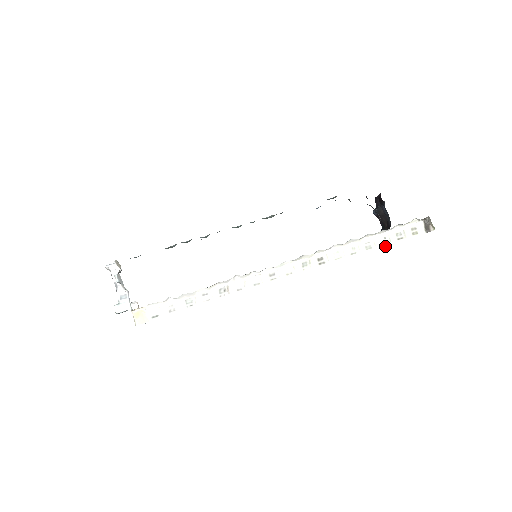
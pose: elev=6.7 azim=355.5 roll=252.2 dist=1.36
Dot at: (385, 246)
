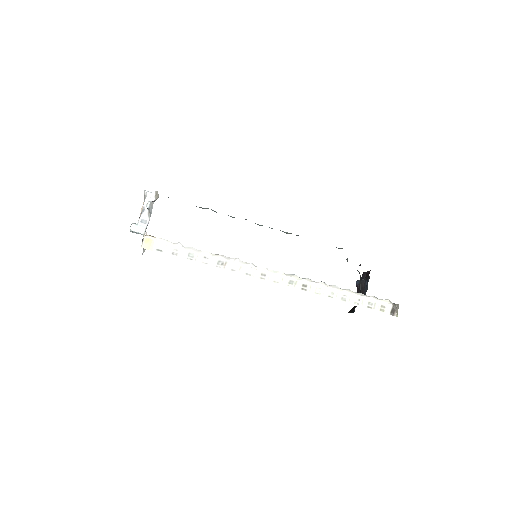
Dot at: (351, 311)
